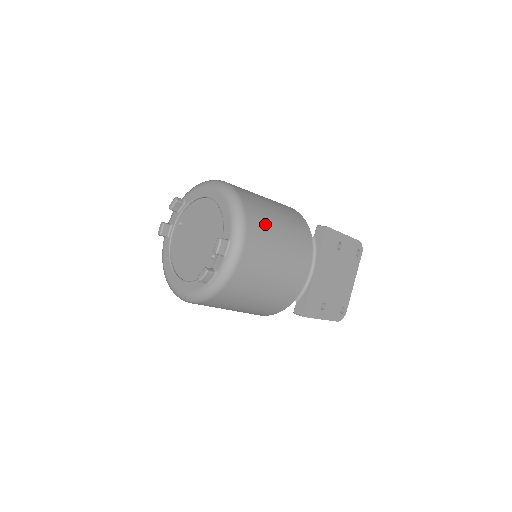
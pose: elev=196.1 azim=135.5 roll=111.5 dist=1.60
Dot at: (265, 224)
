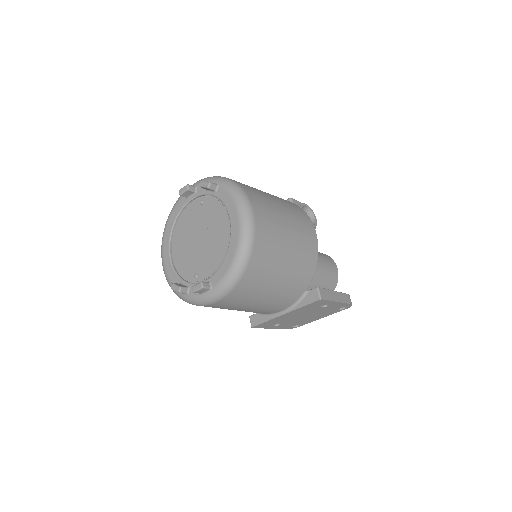
Dot at: (258, 286)
